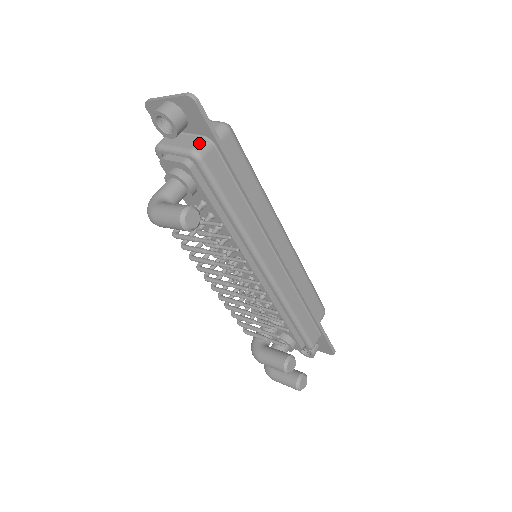
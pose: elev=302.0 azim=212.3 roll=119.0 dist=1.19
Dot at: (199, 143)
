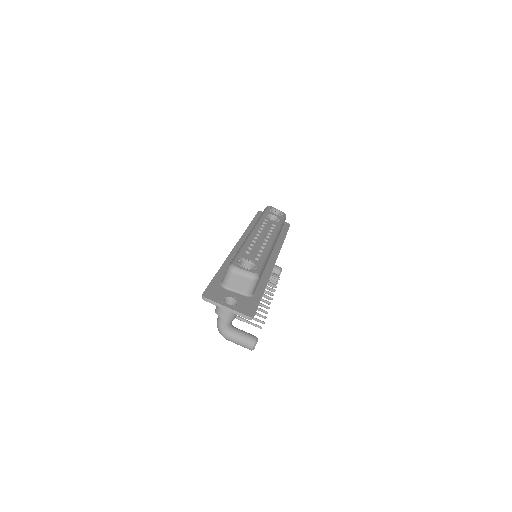
Dot at: occluded
